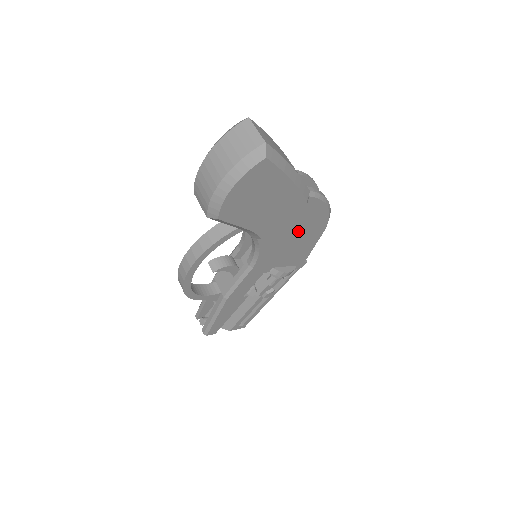
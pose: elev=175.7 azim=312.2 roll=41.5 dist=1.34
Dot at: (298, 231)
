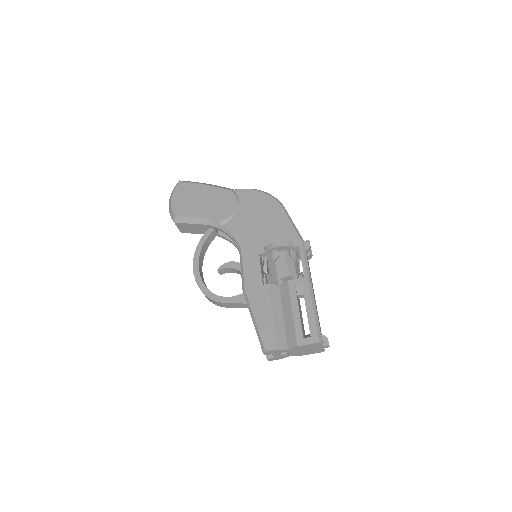
Dot at: (253, 213)
